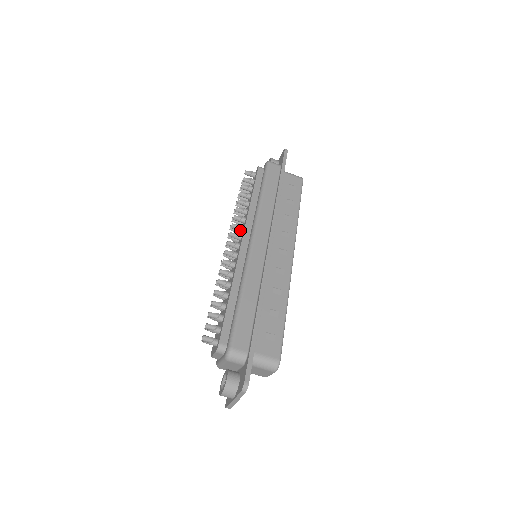
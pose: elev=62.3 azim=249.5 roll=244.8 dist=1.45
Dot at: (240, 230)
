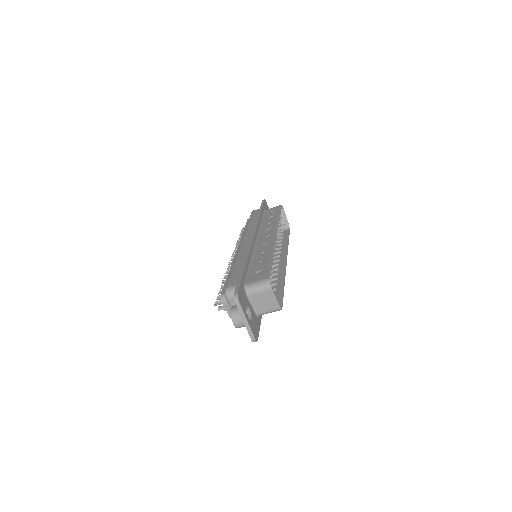
Dot at: occluded
